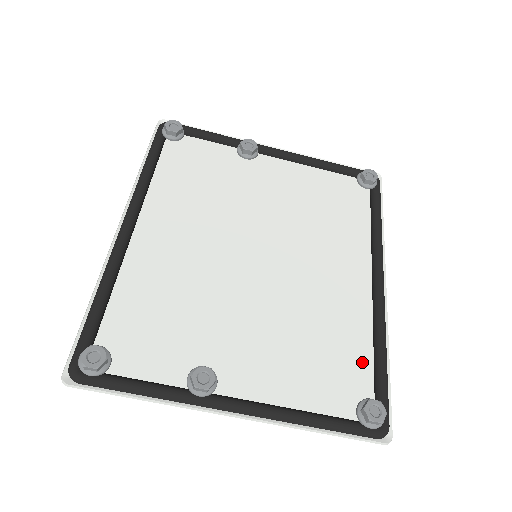
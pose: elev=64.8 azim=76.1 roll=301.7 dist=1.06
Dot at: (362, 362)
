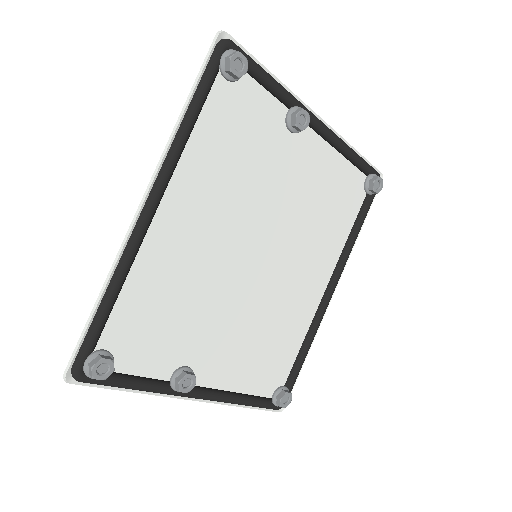
Dot at: (290, 356)
